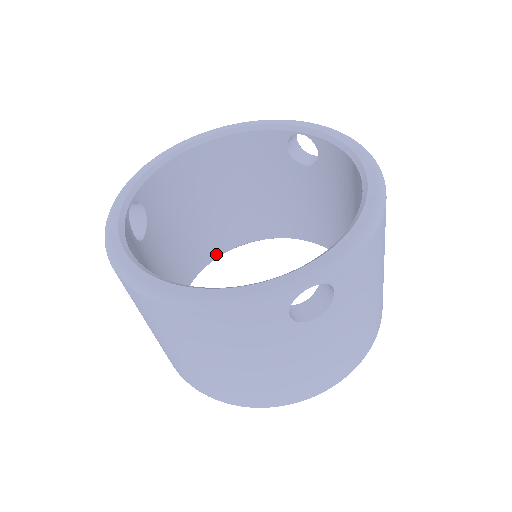
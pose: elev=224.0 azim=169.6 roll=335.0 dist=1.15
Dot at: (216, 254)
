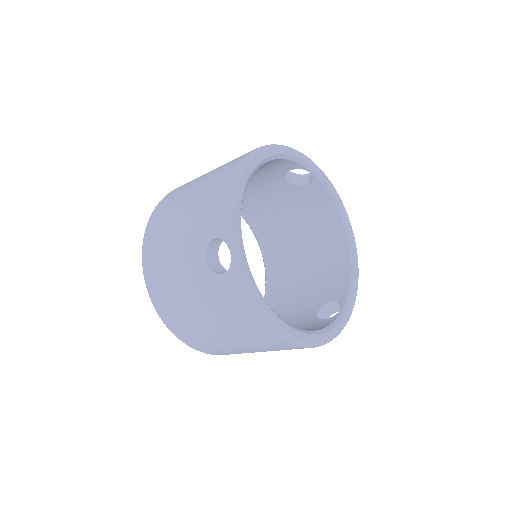
Dot at: occluded
